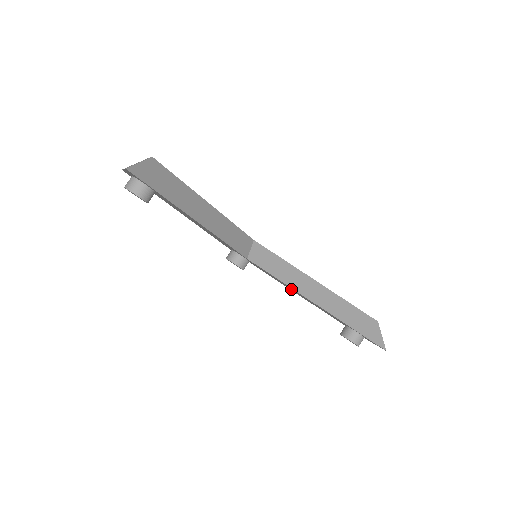
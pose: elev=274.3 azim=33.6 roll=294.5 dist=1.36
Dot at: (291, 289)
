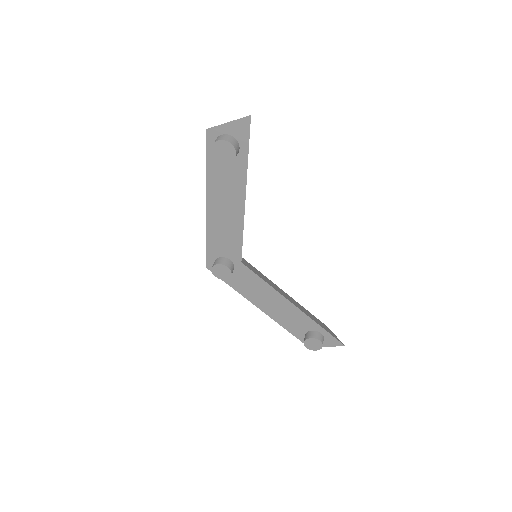
Dot at: (264, 300)
